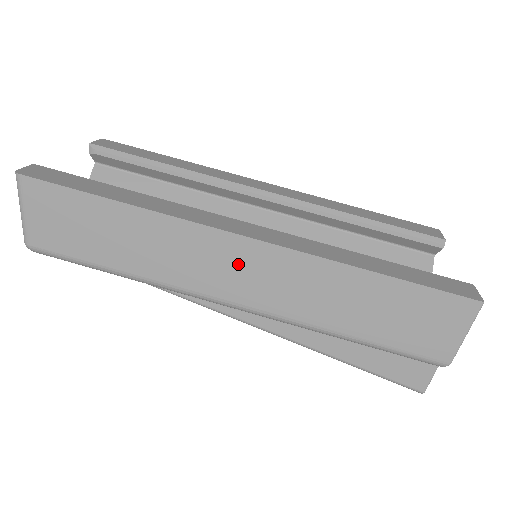
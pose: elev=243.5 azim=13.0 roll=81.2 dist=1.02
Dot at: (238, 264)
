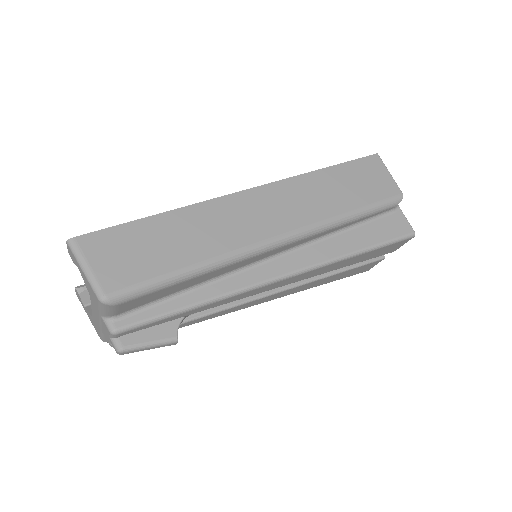
Dot at: (259, 208)
